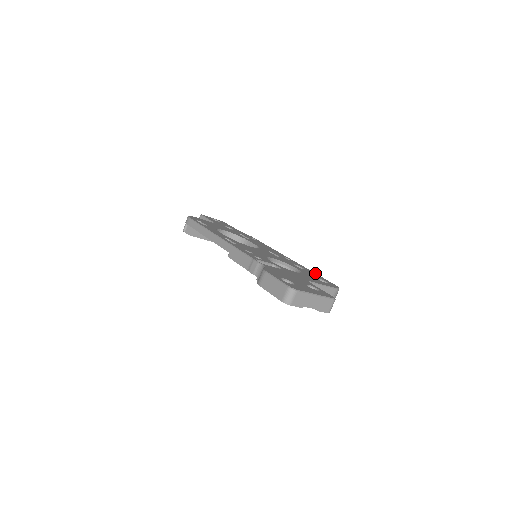
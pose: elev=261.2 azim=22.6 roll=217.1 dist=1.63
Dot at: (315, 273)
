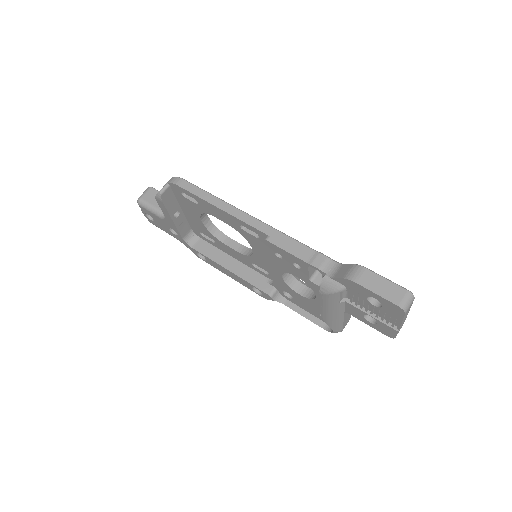
Dot at: occluded
